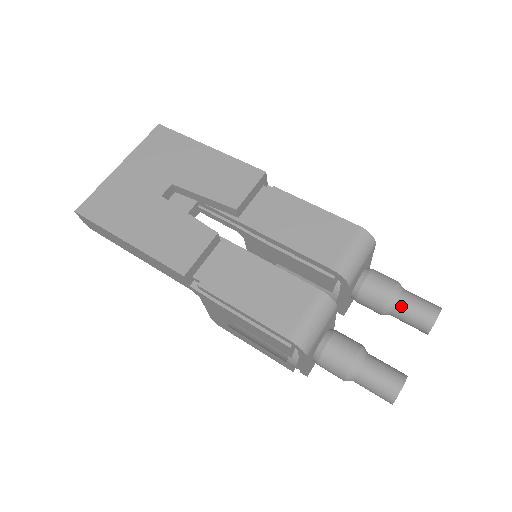
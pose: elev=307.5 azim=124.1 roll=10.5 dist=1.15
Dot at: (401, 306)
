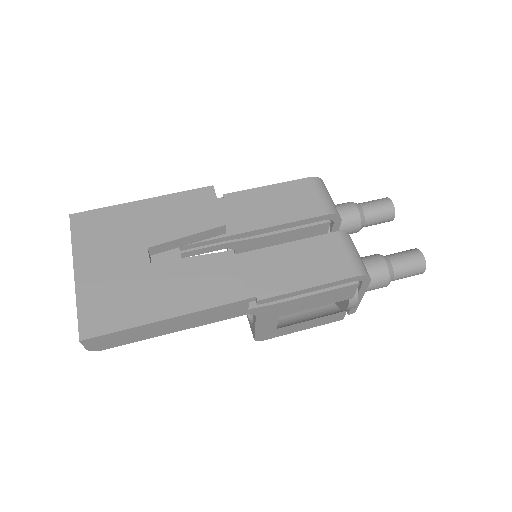
Dot at: (369, 213)
